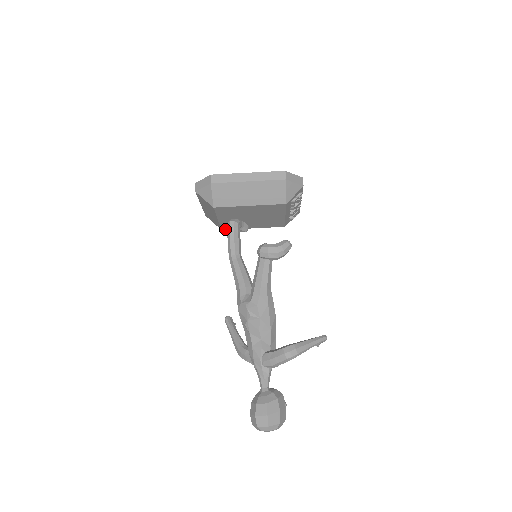
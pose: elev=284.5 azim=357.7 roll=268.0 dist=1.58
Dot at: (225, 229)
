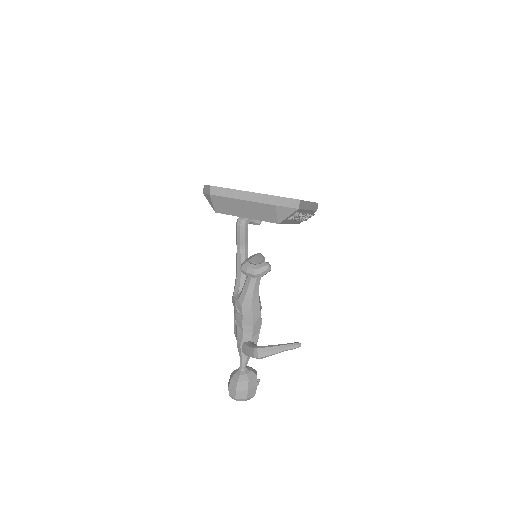
Dot at: occluded
